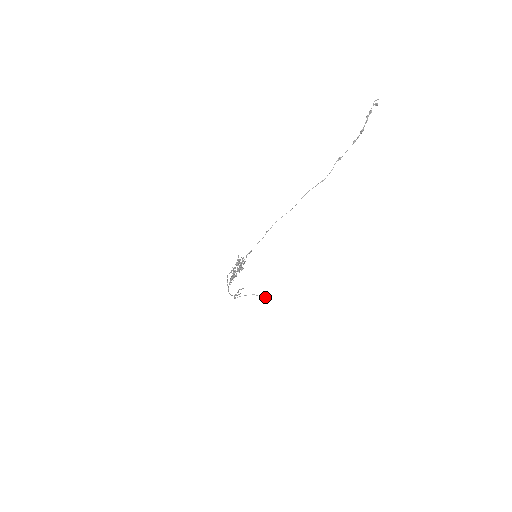
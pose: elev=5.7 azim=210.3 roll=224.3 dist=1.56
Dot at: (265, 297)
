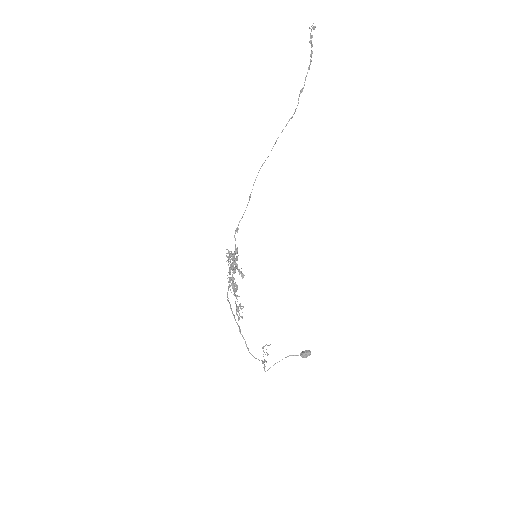
Dot at: (306, 352)
